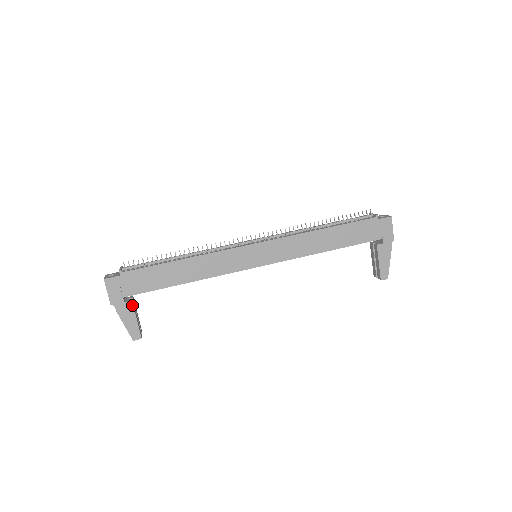
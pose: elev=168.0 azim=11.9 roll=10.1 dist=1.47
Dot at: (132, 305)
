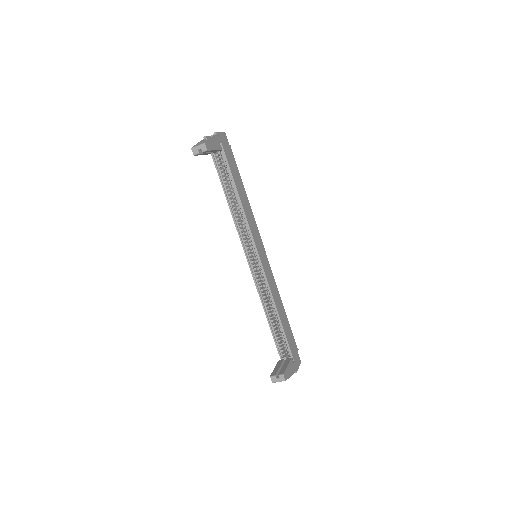
Dot at: (220, 149)
